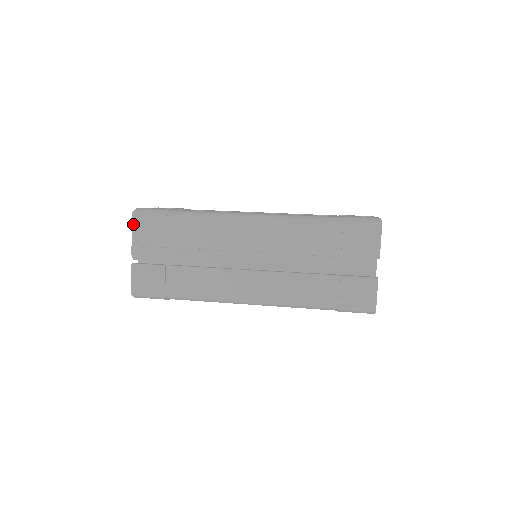
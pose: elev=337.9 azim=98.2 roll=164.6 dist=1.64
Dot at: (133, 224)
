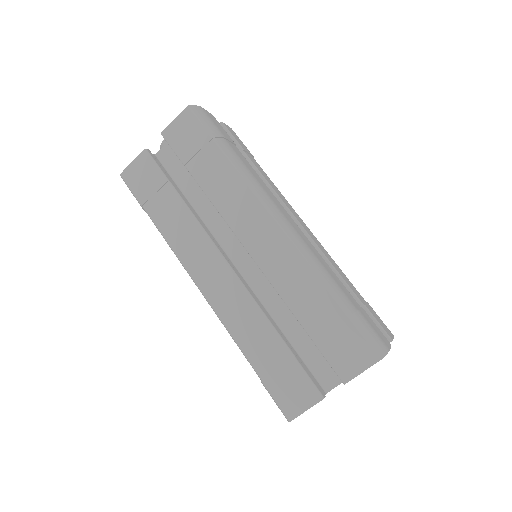
Dot at: (180, 116)
